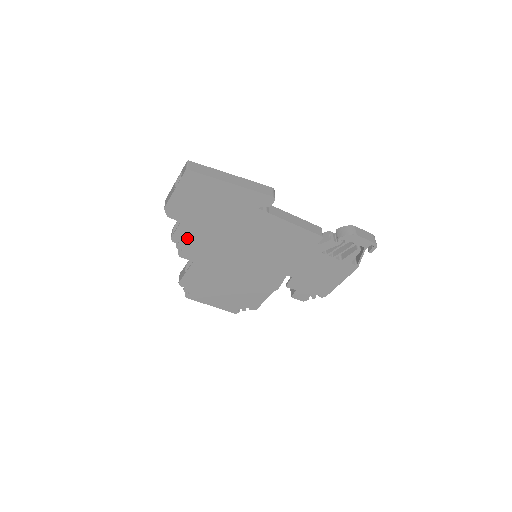
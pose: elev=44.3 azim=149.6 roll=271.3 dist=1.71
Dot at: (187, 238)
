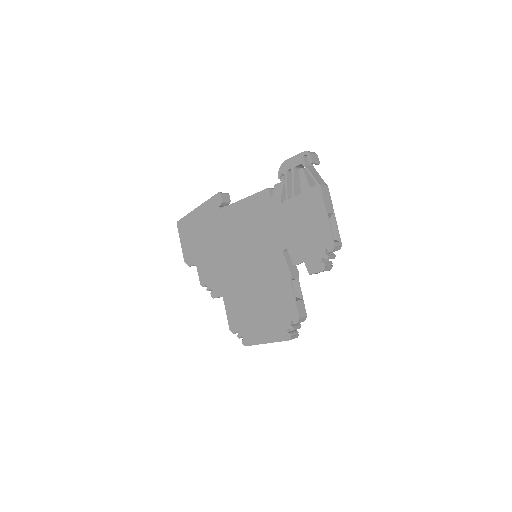
Dot at: (207, 276)
